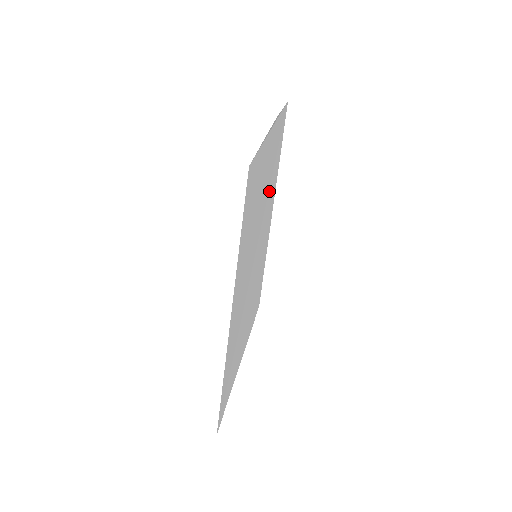
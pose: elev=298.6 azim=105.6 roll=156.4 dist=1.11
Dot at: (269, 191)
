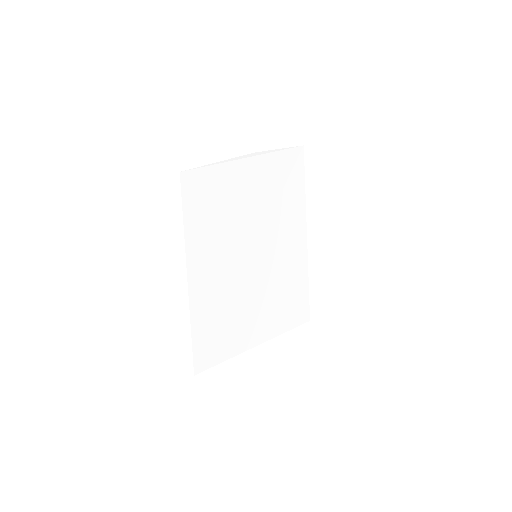
Dot at: (277, 210)
